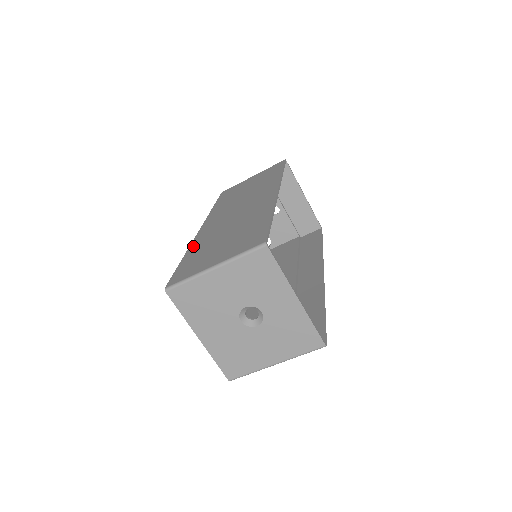
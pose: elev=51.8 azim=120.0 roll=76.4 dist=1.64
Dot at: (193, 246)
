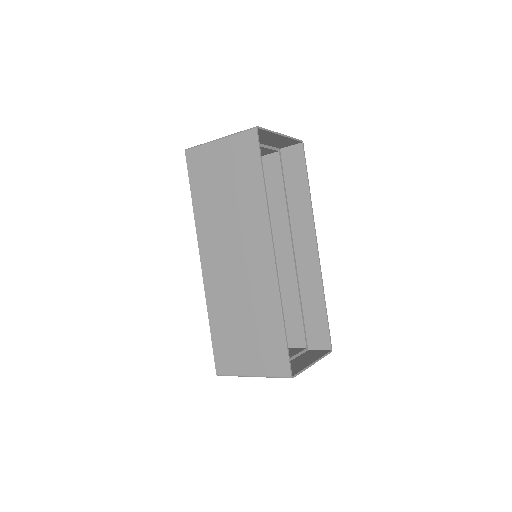
Dot at: (211, 307)
